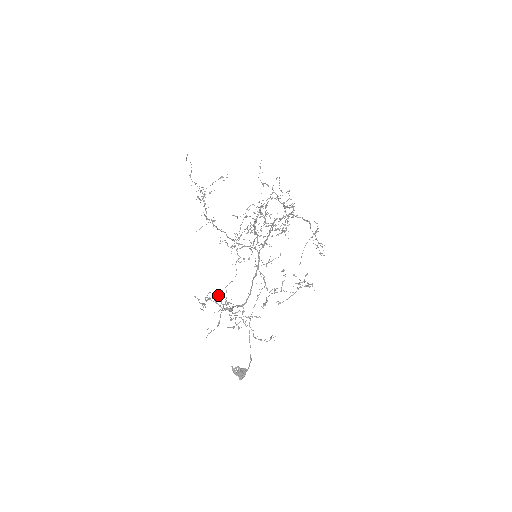
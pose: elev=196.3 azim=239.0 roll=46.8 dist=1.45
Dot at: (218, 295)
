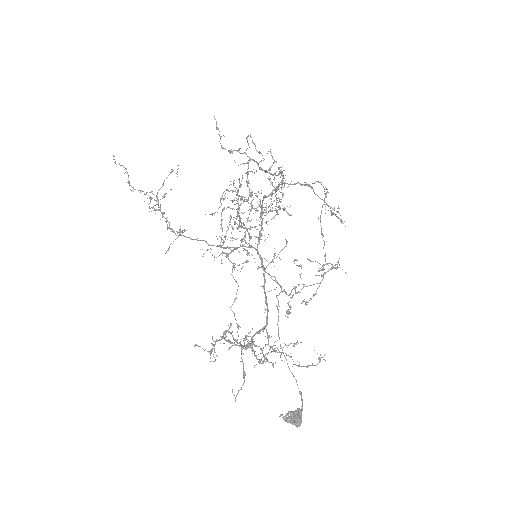
Dot at: occluded
